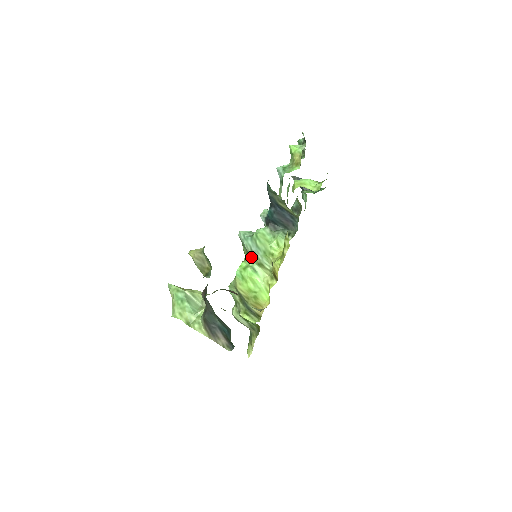
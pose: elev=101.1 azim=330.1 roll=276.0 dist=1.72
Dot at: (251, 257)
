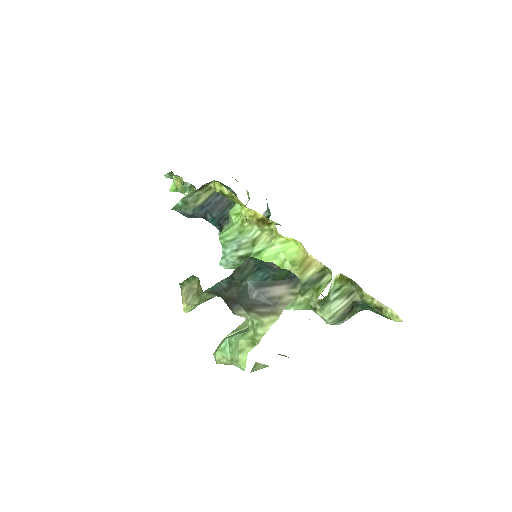
Dot at: (244, 255)
